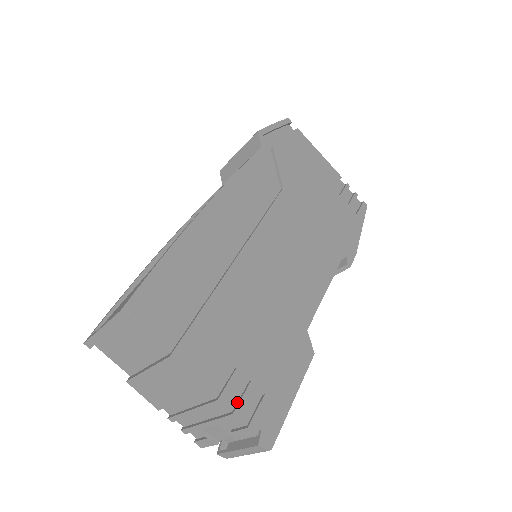
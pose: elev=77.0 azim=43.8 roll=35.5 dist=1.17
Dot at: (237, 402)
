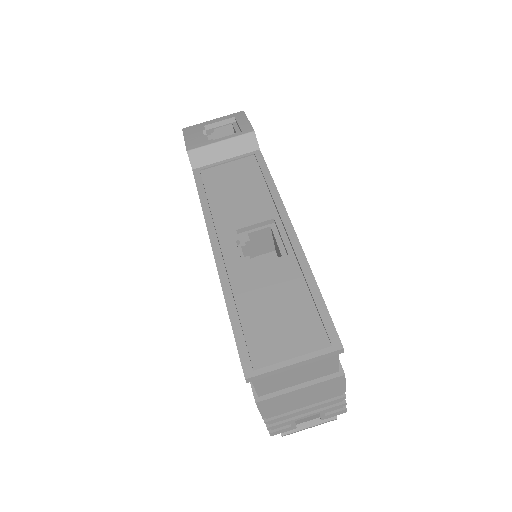
Dot at: occluded
